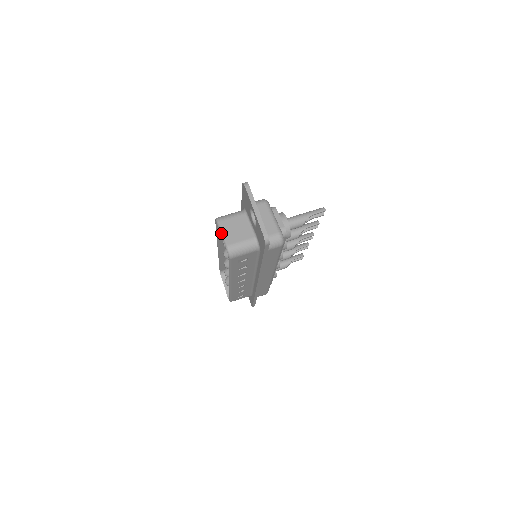
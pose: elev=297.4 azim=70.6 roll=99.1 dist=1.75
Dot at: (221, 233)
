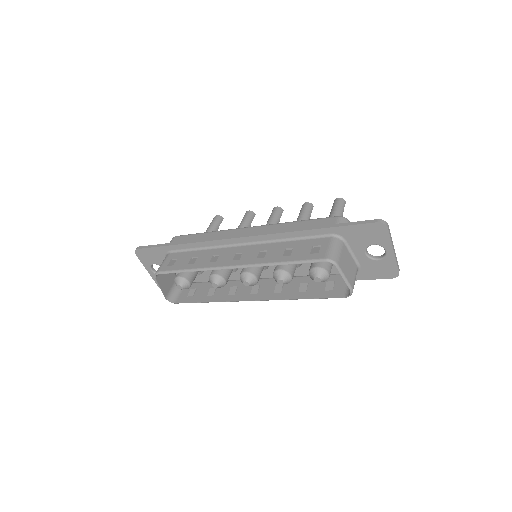
Dot at: (344, 277)
